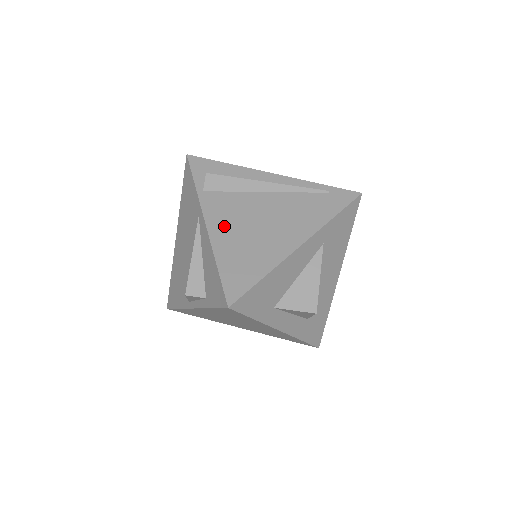
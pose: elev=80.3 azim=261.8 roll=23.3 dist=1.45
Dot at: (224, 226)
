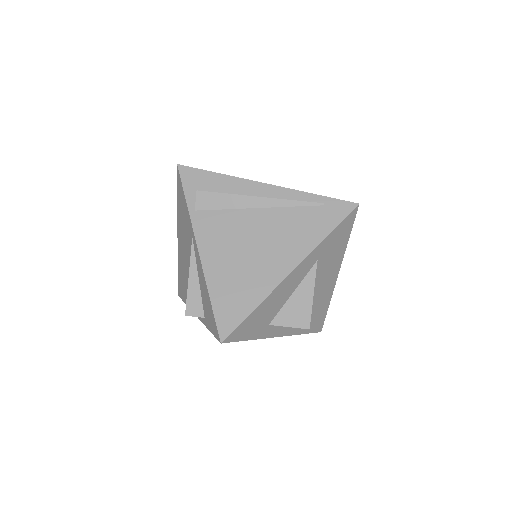
Dot at: (216, 252)
